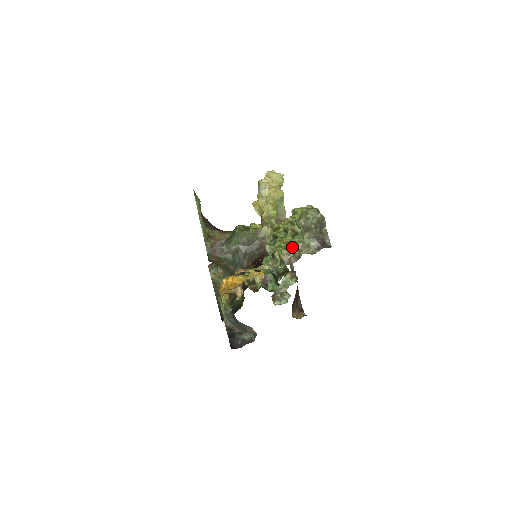
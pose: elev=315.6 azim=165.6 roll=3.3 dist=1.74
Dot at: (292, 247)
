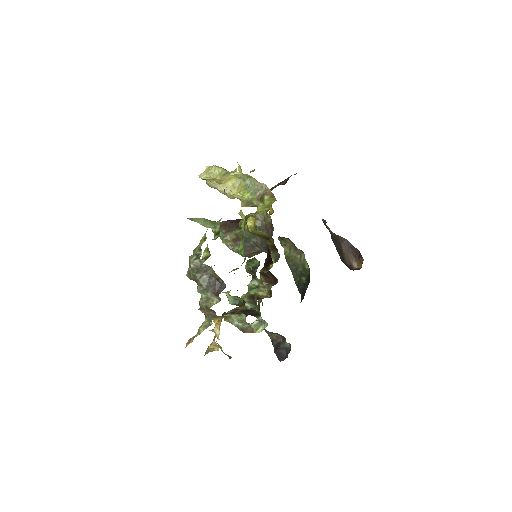
Dot at: (200, 306)
